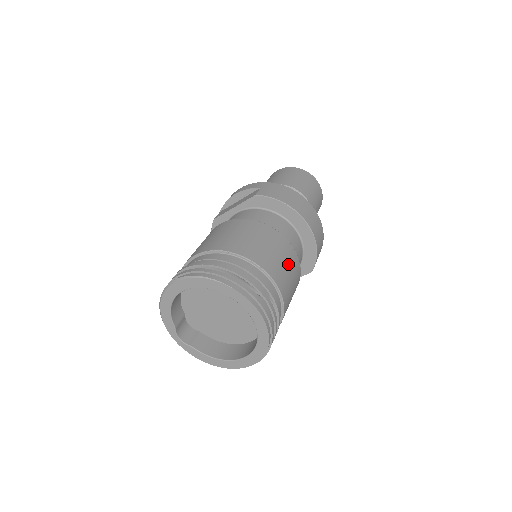
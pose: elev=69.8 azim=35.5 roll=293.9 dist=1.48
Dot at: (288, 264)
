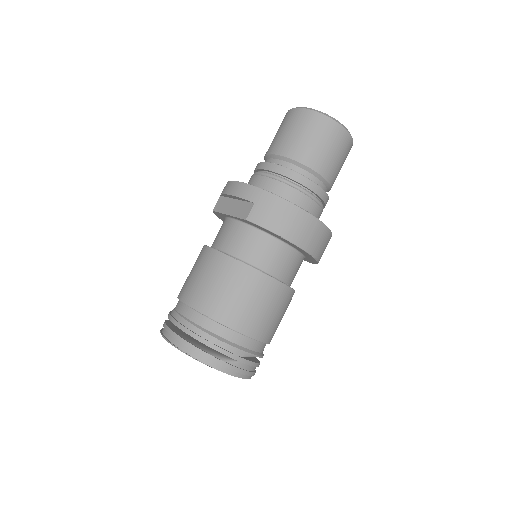
Dot at: (274, 307)
